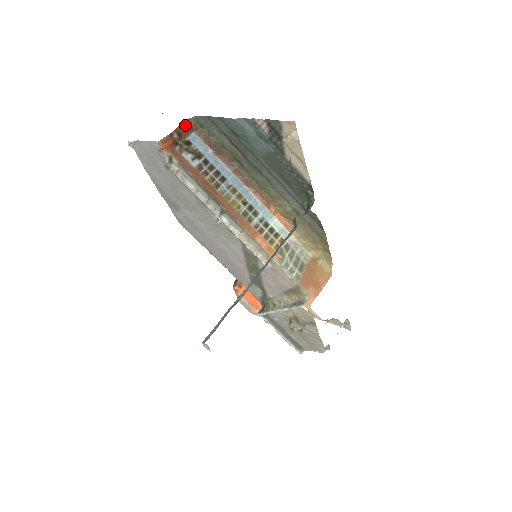
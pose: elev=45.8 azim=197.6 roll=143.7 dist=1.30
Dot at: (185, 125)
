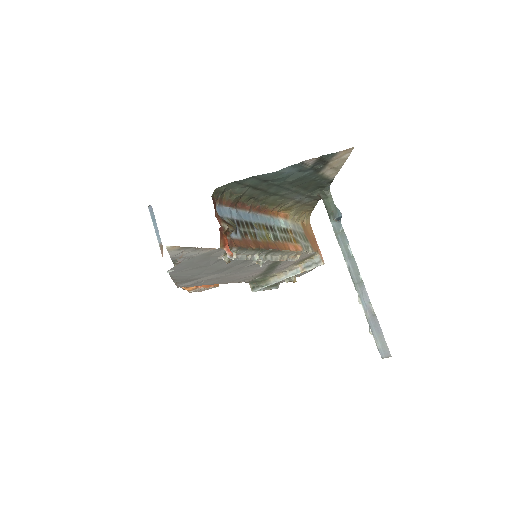
Dot at: (214, 206)
